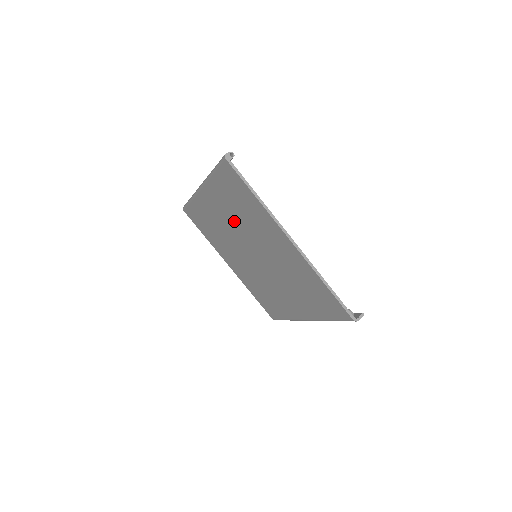
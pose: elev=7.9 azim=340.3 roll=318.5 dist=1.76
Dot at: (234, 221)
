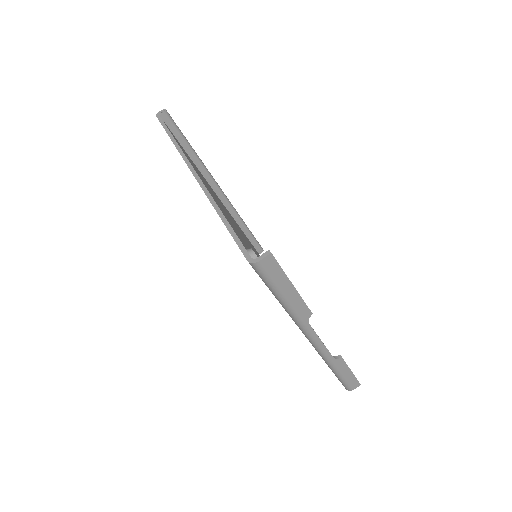
Dot at: occluded
